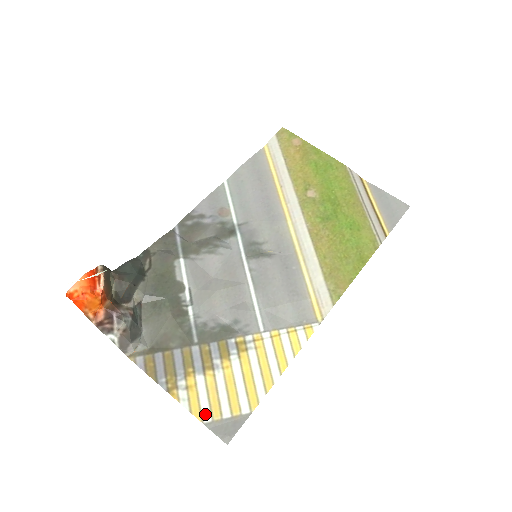
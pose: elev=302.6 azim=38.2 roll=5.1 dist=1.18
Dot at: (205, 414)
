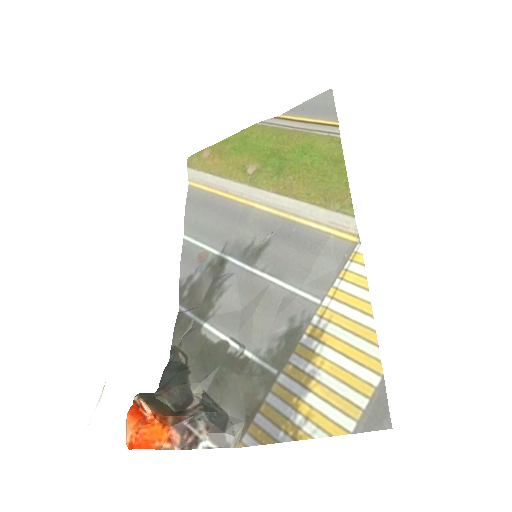
Dot at: (345, 423)
